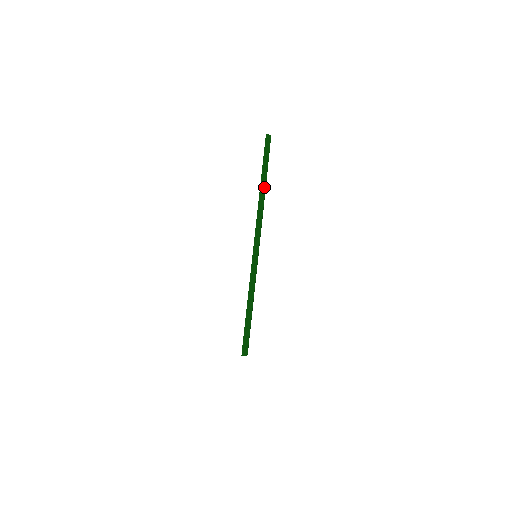
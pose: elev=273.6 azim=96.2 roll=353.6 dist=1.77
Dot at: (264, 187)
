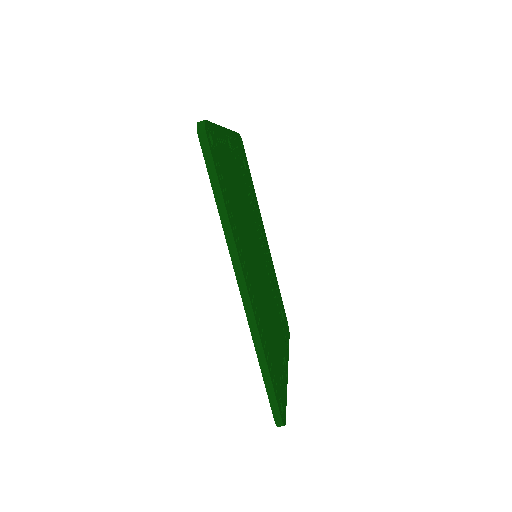
Dot at: (224, 212)
